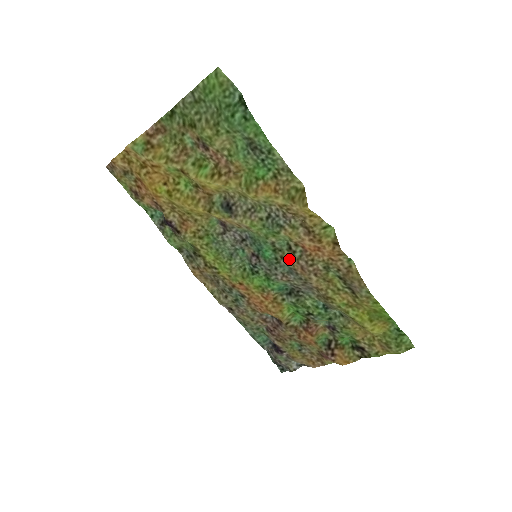
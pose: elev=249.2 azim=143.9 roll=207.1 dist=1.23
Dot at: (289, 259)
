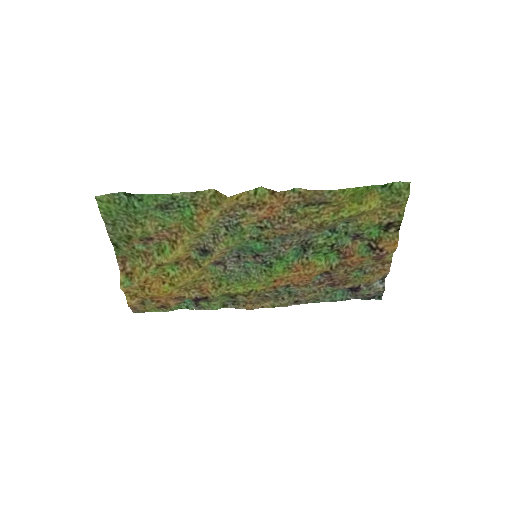
Dot at: (270, 234)
